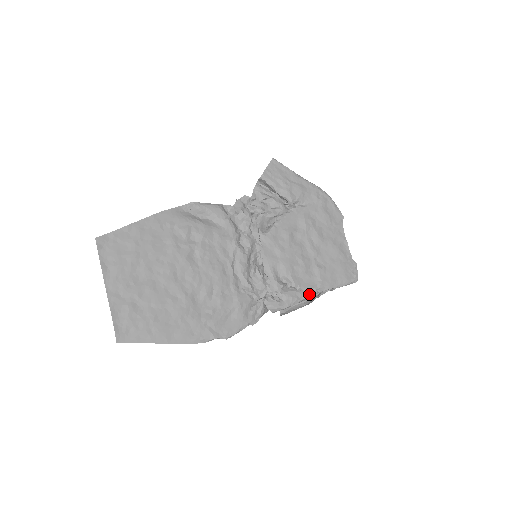
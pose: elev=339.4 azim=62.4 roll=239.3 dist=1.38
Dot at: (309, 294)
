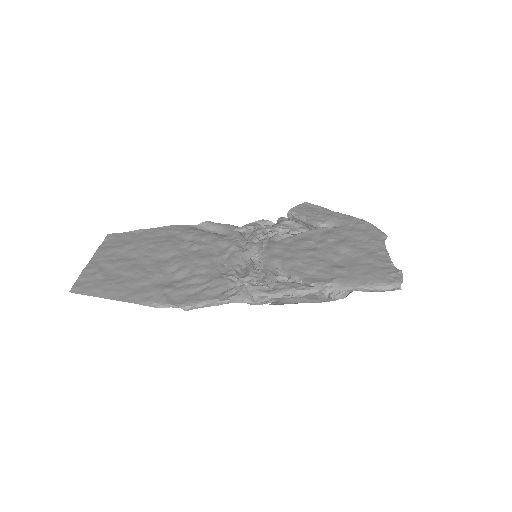
Dot at: (313, 286)
